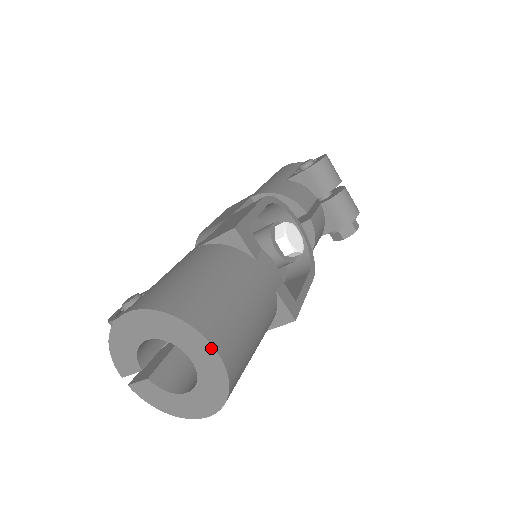
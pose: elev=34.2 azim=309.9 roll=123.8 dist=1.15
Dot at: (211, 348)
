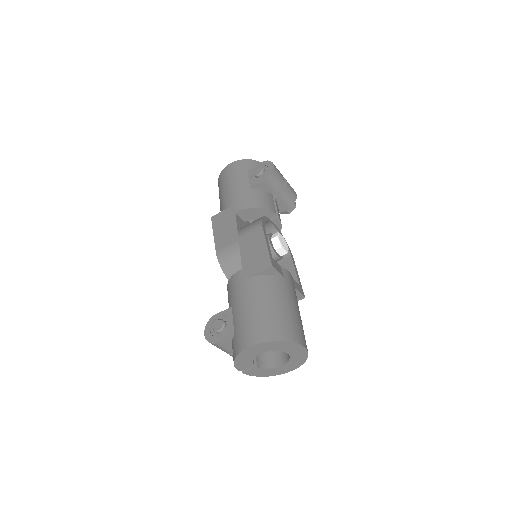
Dot at: (302, 347)
